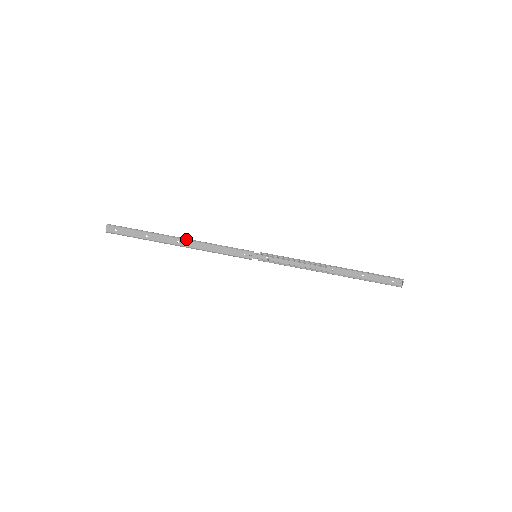
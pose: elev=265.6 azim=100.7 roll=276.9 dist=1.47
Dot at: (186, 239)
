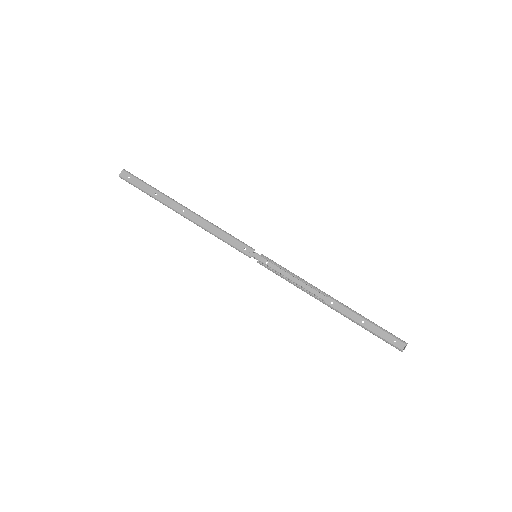
Dot at: occluded
